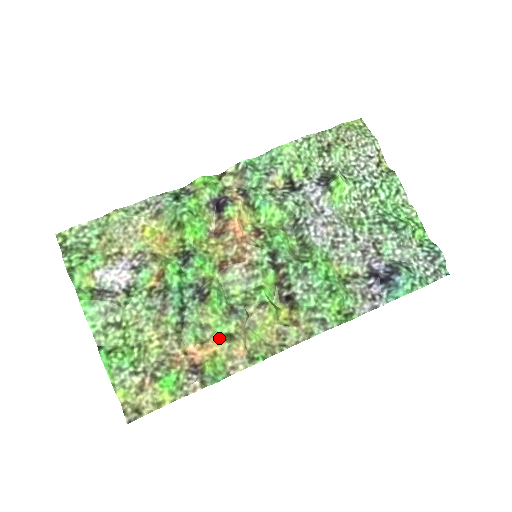
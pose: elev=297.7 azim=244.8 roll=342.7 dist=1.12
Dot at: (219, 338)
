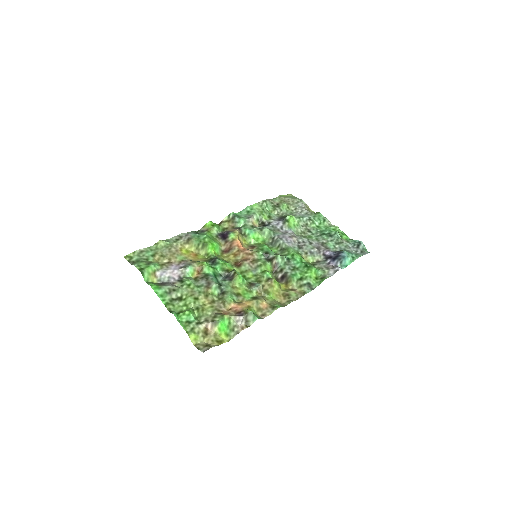
Dot at: (248, 300)
